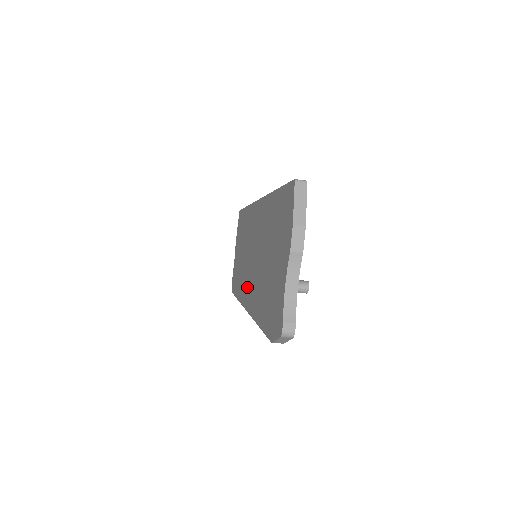
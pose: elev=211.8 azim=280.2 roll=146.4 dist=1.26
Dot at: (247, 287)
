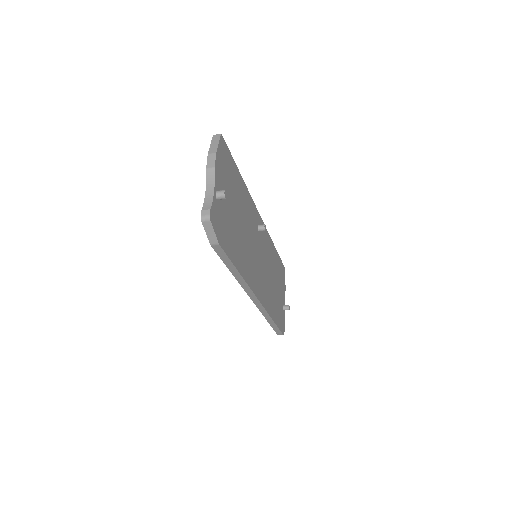
Dot at: occluded
